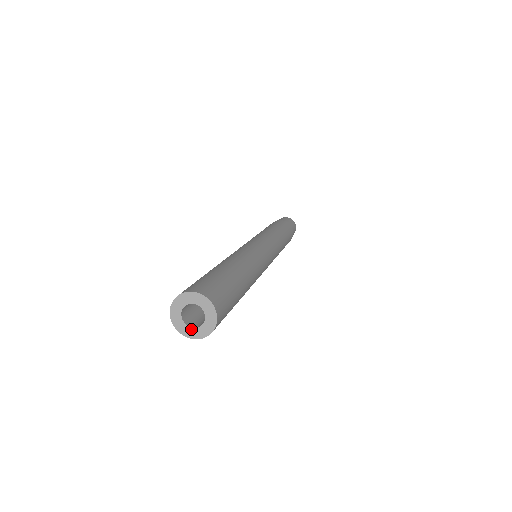
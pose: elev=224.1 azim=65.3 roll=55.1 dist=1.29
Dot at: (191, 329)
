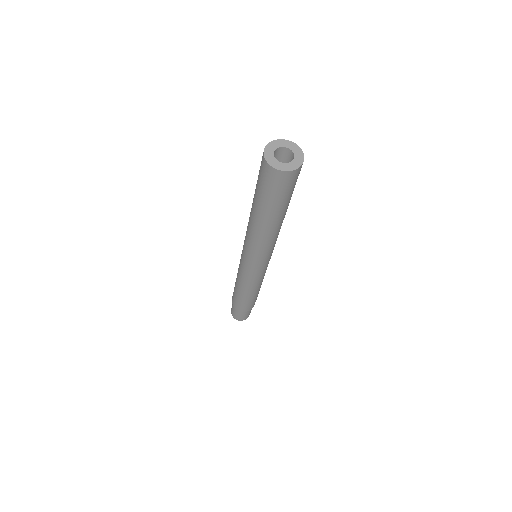
Dot at: (278, 162)
